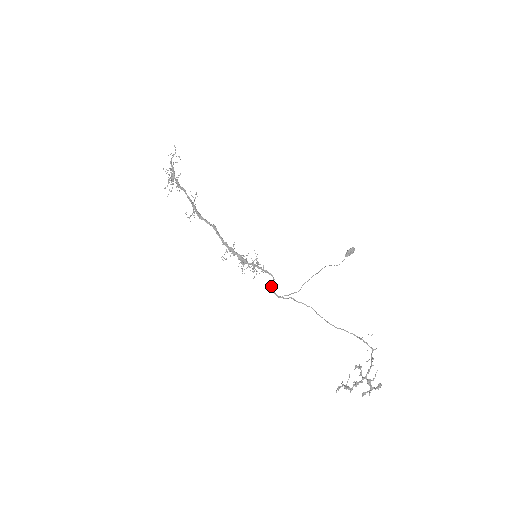
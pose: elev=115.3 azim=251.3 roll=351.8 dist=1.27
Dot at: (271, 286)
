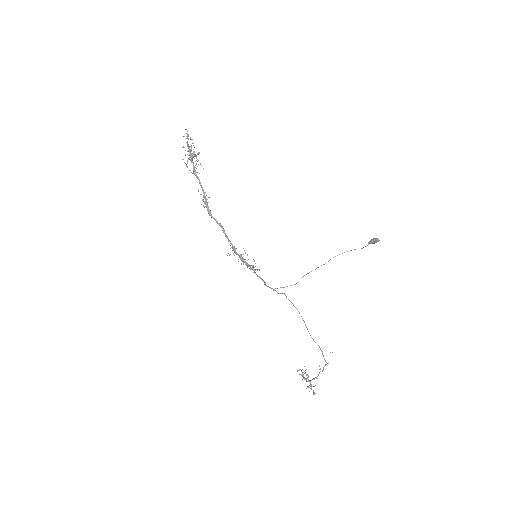
Dot at: (265, 285)
